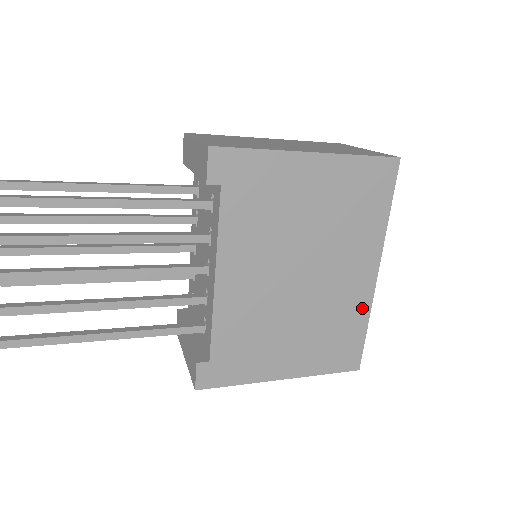
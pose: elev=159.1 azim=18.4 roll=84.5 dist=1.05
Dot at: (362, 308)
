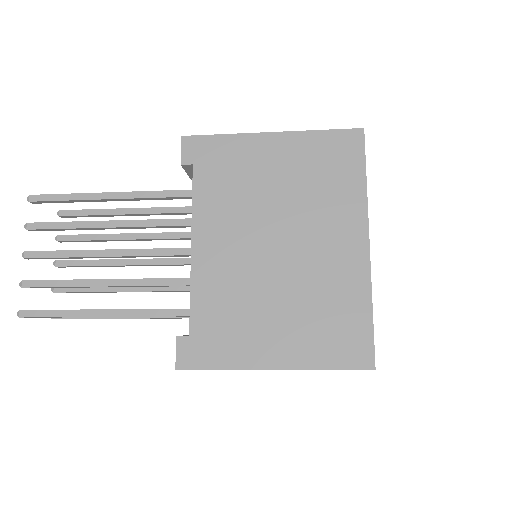
Dot at: (359, 285)
